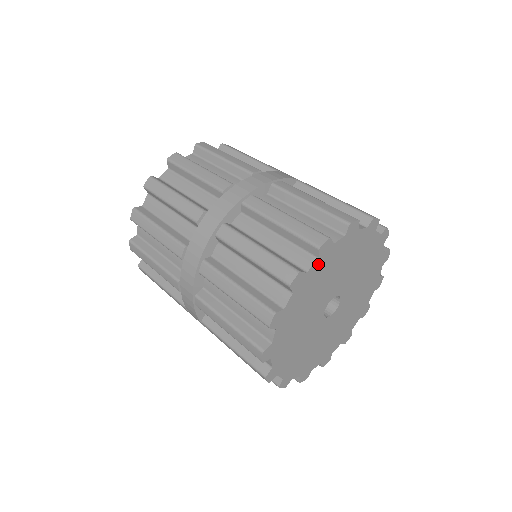
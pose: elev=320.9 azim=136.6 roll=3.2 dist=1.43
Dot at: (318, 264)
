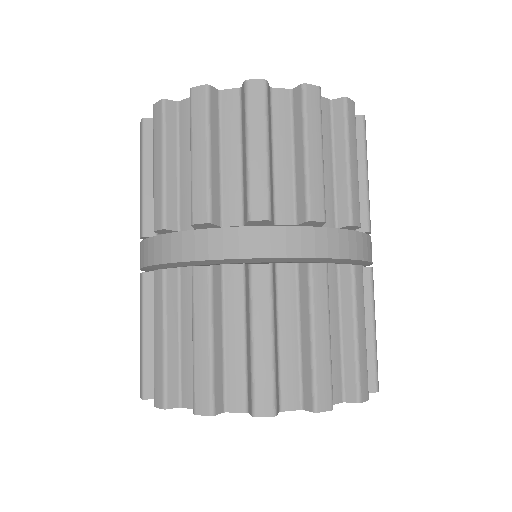
Dot at: (296, 407)
